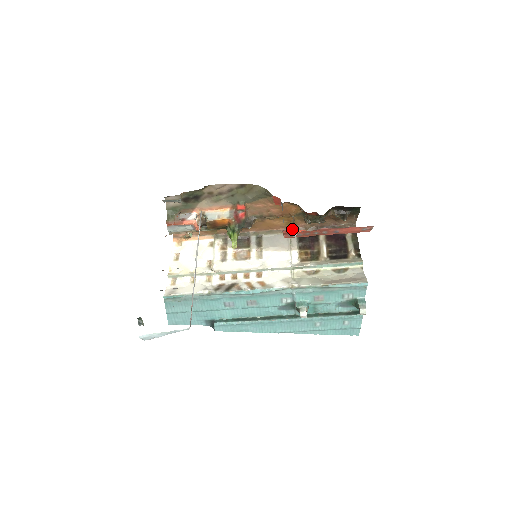
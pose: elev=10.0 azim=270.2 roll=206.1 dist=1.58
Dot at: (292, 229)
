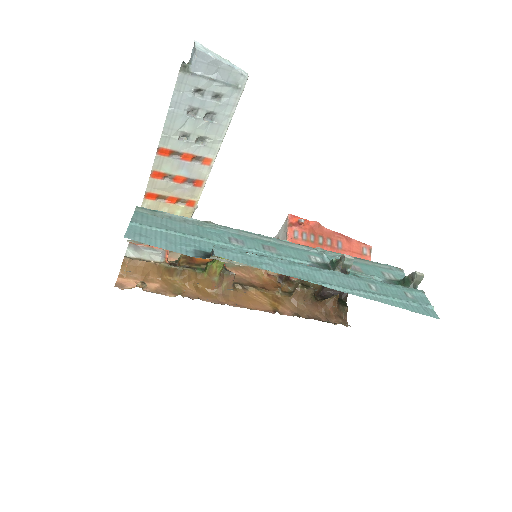
Dot at: occluded
